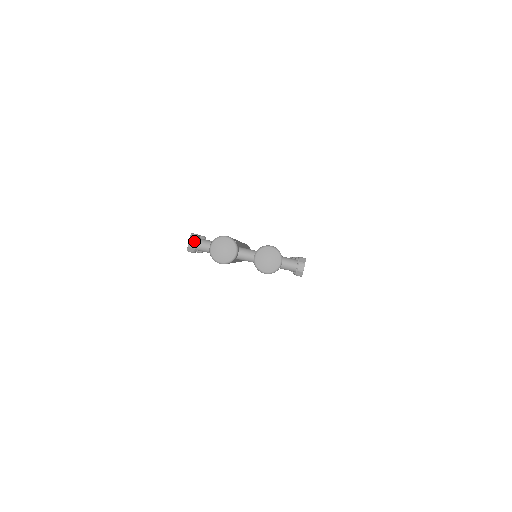
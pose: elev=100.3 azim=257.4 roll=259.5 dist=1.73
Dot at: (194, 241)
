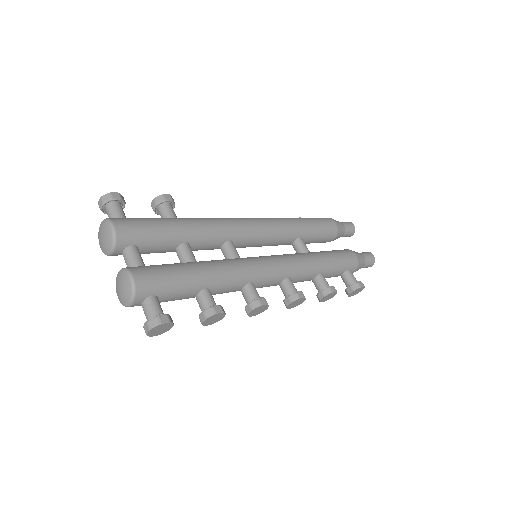
Dot at: (102, 203)
